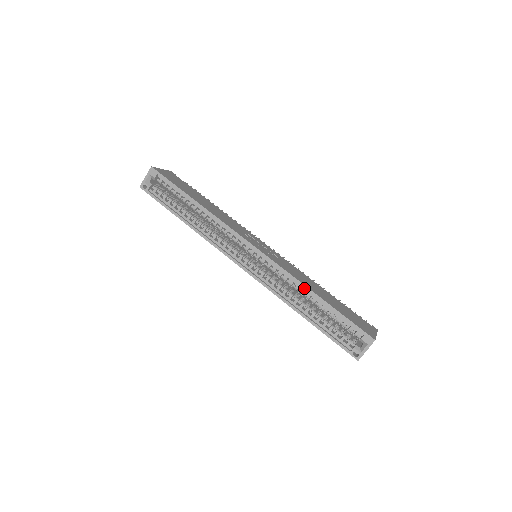
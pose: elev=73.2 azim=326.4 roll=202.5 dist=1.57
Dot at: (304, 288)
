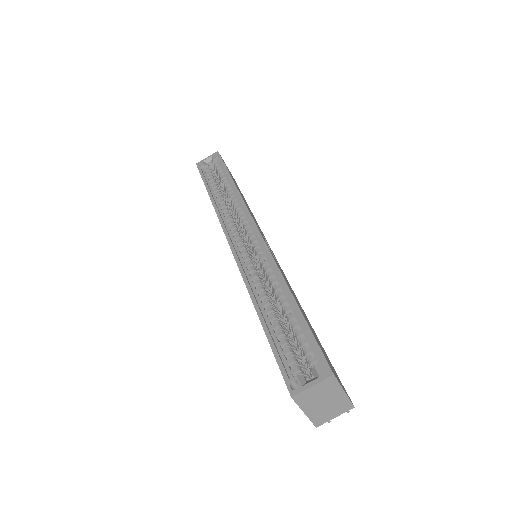
Dot at: (281, 280)
